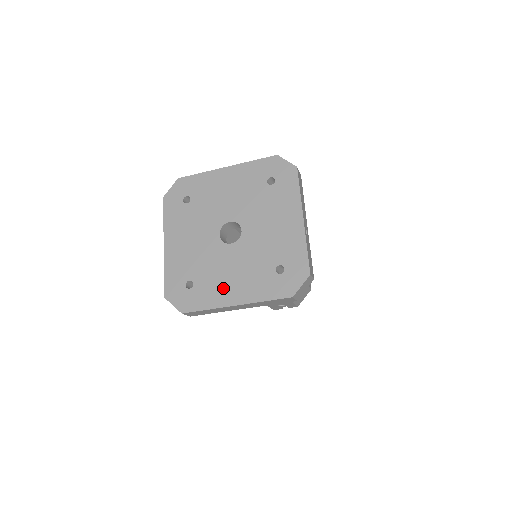
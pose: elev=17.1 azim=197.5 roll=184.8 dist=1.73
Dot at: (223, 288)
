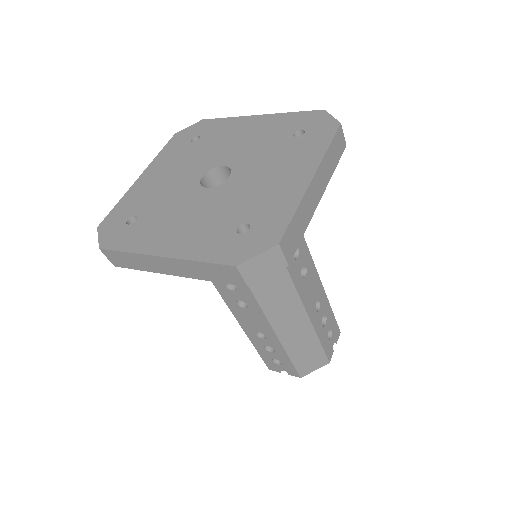
Dot at: (279, 188)
